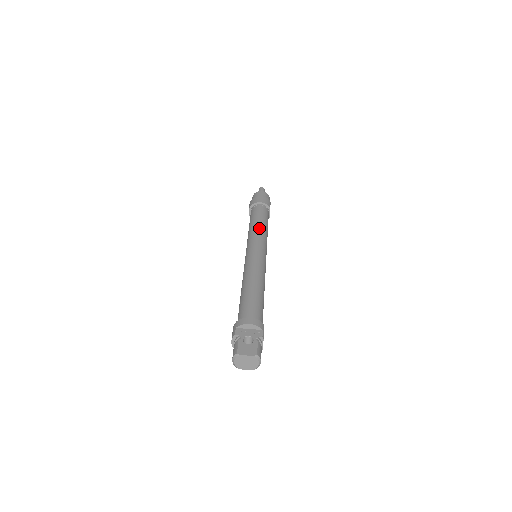
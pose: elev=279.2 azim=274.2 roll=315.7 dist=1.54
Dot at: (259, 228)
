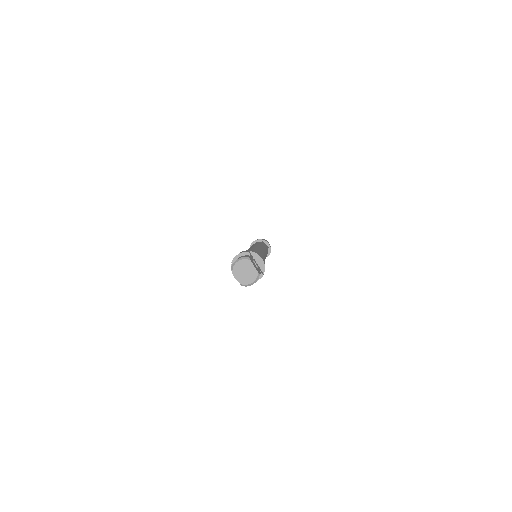
Dot at: (266, 249)
